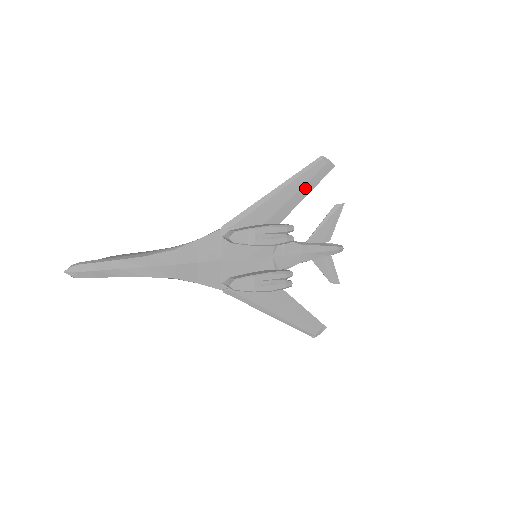
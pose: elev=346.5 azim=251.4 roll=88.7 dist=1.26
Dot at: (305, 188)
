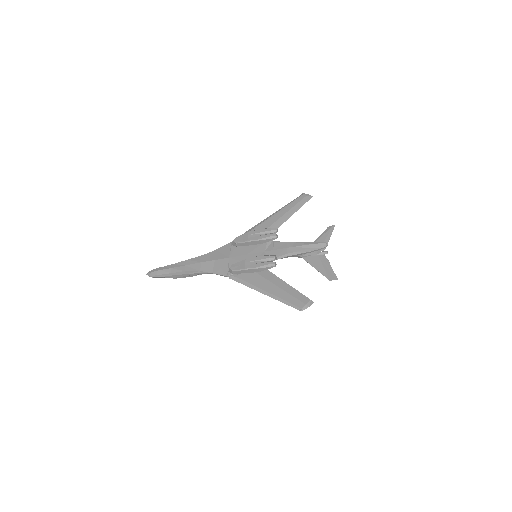
Dot at: (291, 211)
